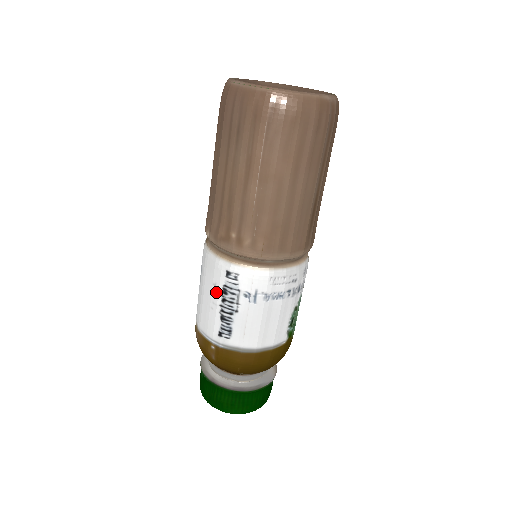
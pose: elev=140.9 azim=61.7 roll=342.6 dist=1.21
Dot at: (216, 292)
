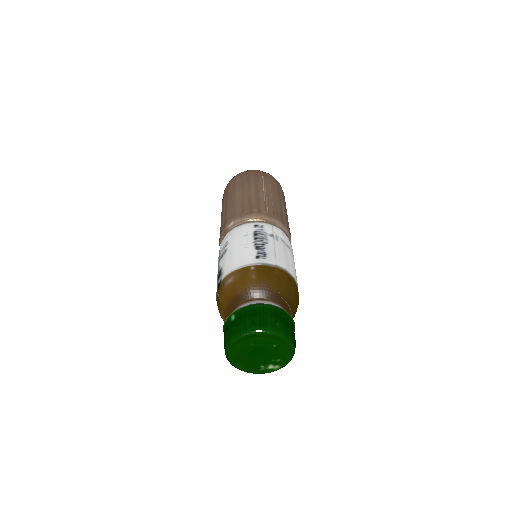
Dot at: (248, 237)
